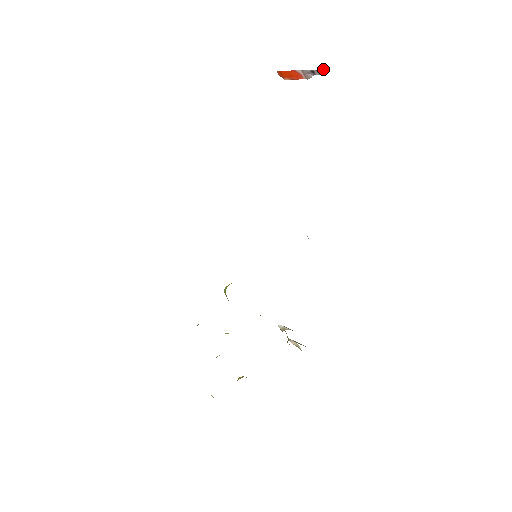
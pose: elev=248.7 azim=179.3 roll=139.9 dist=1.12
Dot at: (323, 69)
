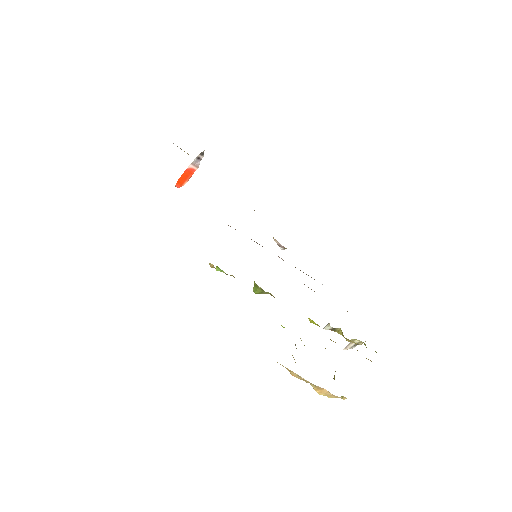
Dot at: (203, 151)
